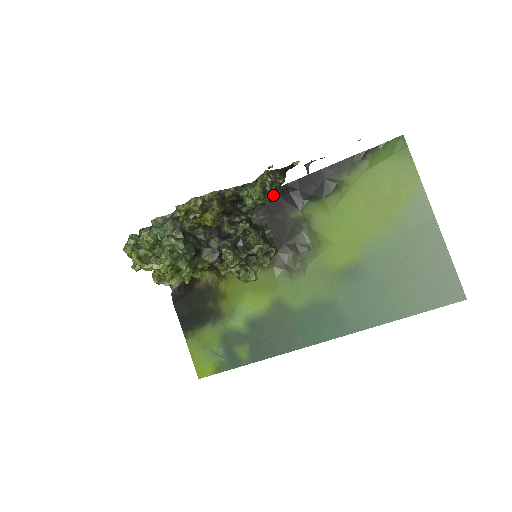
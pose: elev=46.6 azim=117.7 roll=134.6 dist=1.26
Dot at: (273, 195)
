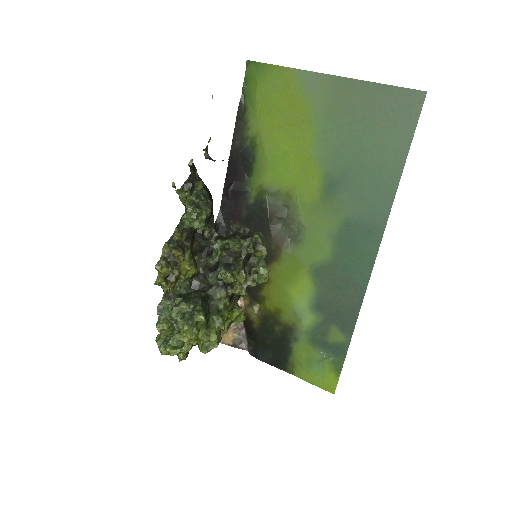
Dot at: (207, 201)
